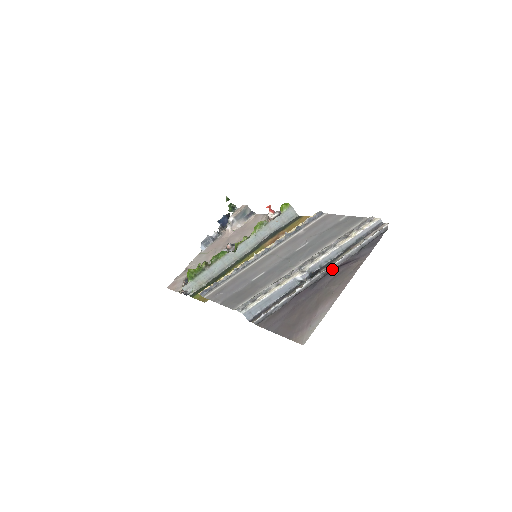
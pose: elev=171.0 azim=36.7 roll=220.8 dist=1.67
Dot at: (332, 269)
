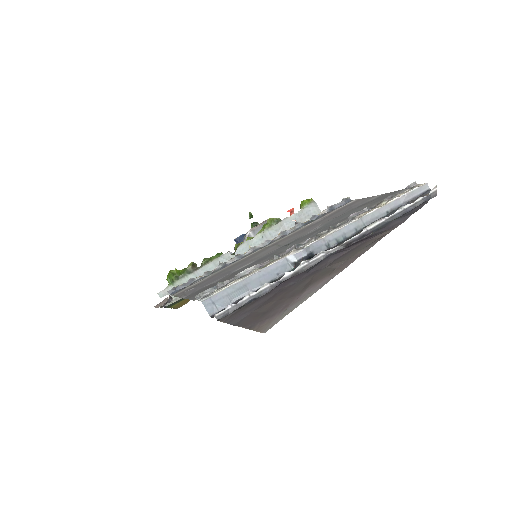
Dot at: (343, 248)
